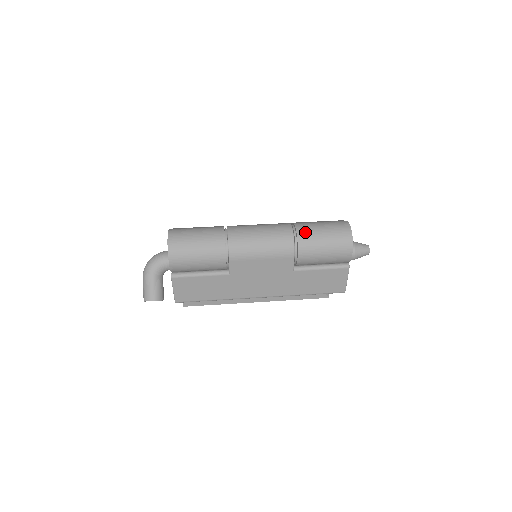
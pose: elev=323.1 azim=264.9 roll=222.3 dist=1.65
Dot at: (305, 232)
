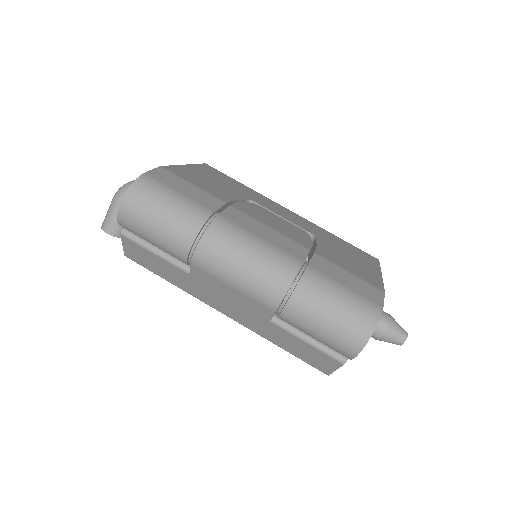
Dot at: (308, 293)
